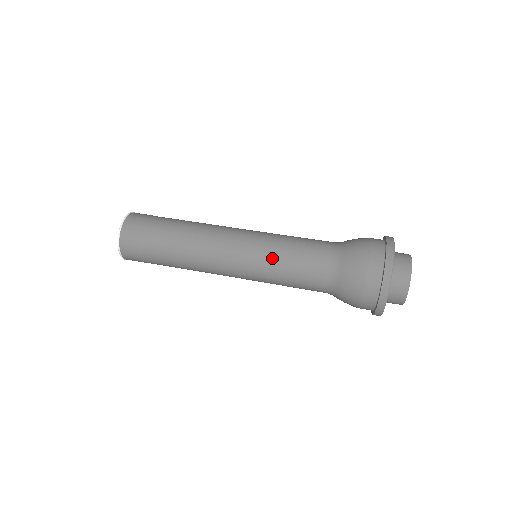
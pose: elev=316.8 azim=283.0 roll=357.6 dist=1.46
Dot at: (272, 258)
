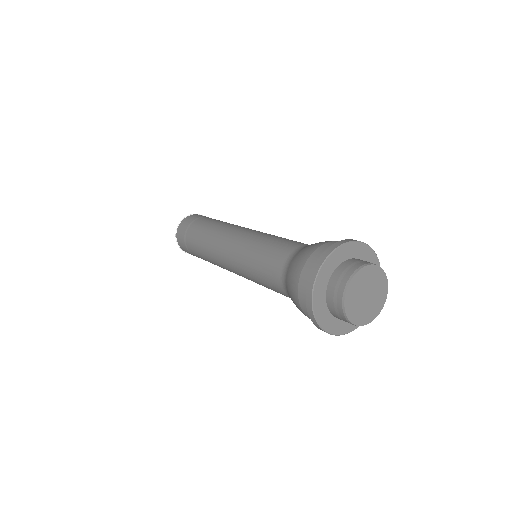
Dot at: (258, 239)
